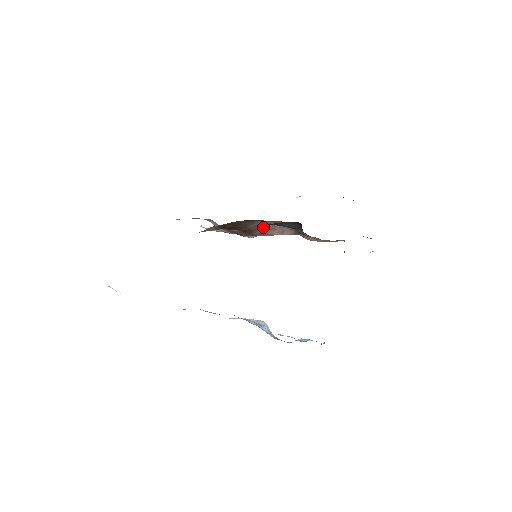
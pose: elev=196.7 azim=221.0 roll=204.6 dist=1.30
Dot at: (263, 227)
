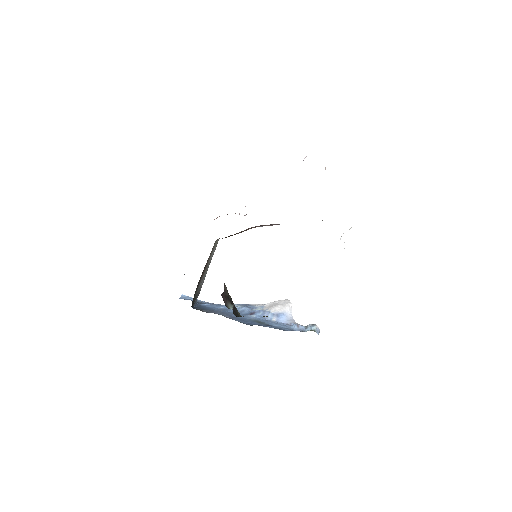
Dot at: (253, 227)
